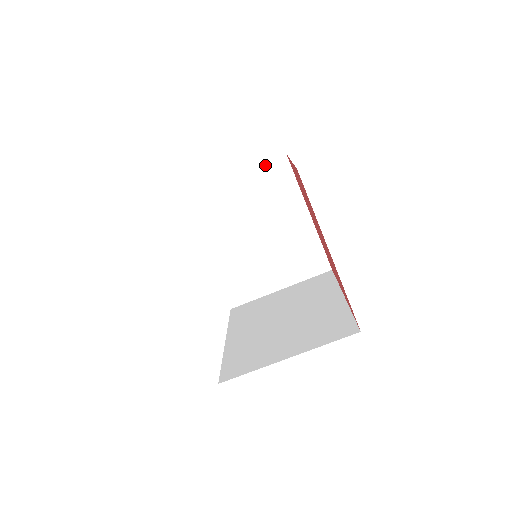
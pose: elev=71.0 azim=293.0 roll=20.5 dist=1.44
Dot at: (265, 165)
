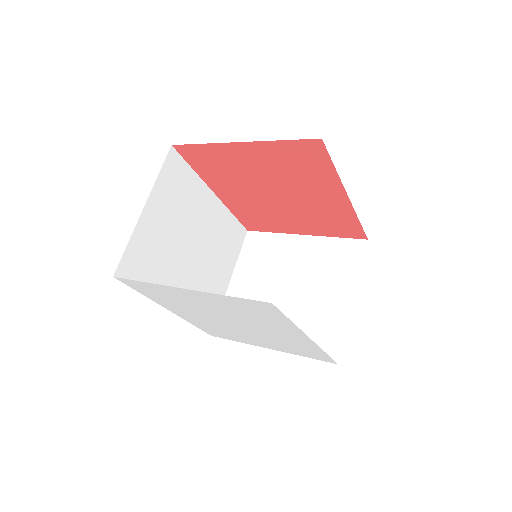
Dot at: (242, 250)
